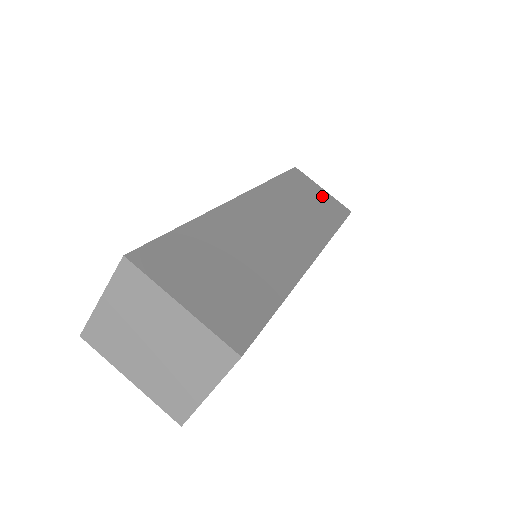
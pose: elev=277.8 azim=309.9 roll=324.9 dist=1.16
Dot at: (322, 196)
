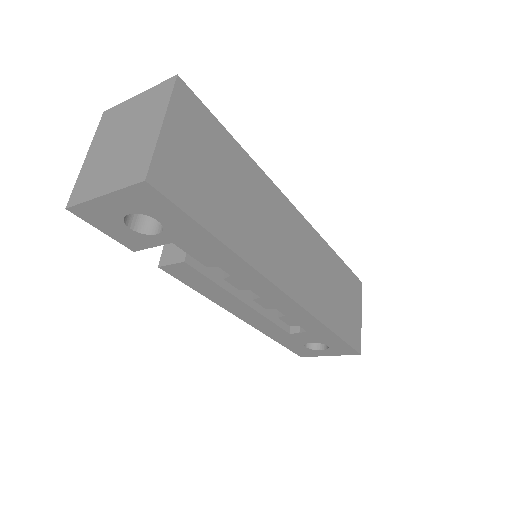
Dot at: (354, 314)
